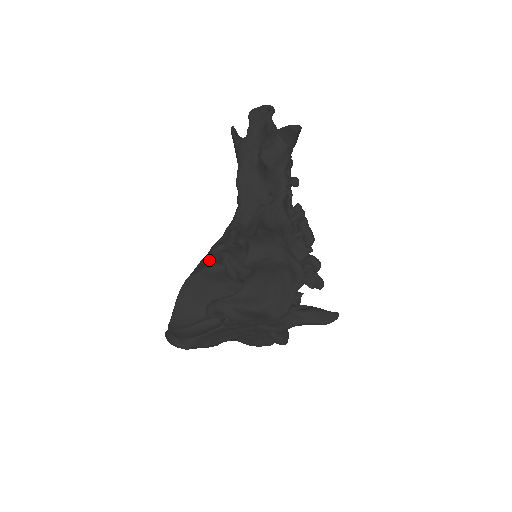
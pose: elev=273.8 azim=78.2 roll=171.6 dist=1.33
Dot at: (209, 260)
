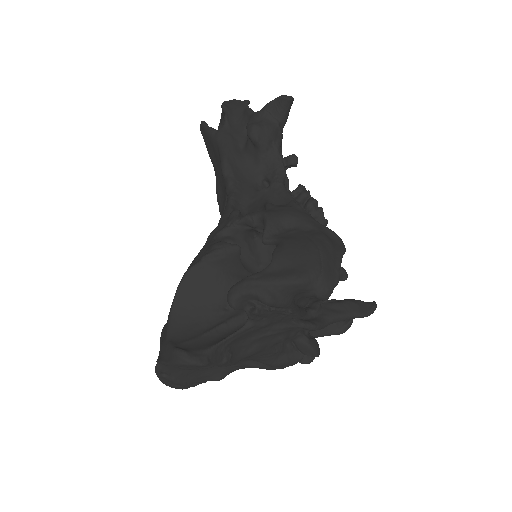
Dot at: (214, 243)
